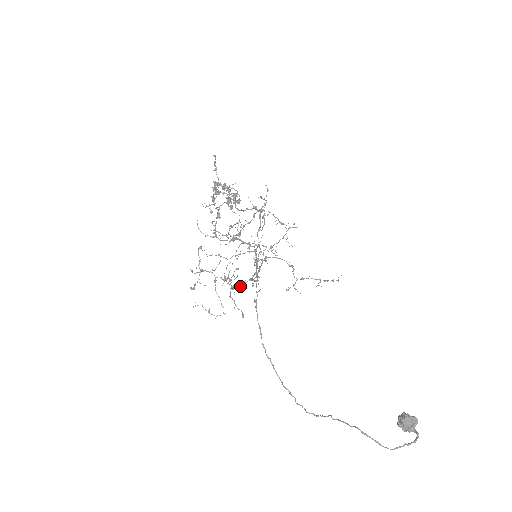
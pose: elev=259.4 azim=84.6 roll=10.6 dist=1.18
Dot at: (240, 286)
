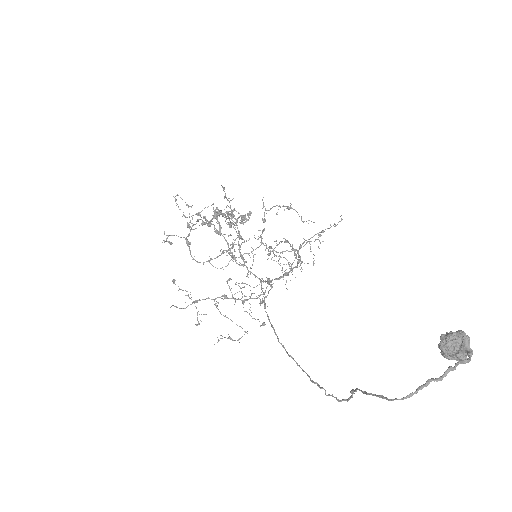
Dot at: (259, 296)
